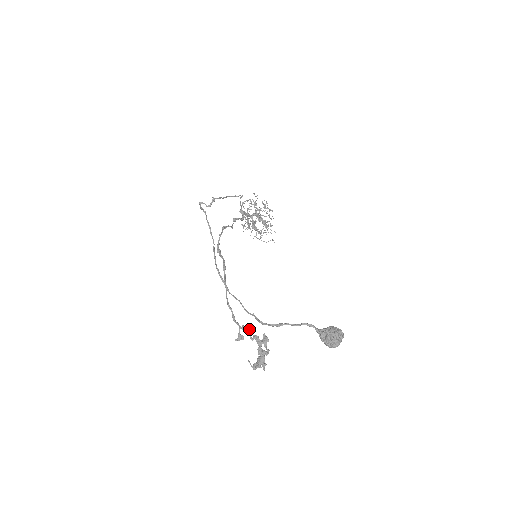
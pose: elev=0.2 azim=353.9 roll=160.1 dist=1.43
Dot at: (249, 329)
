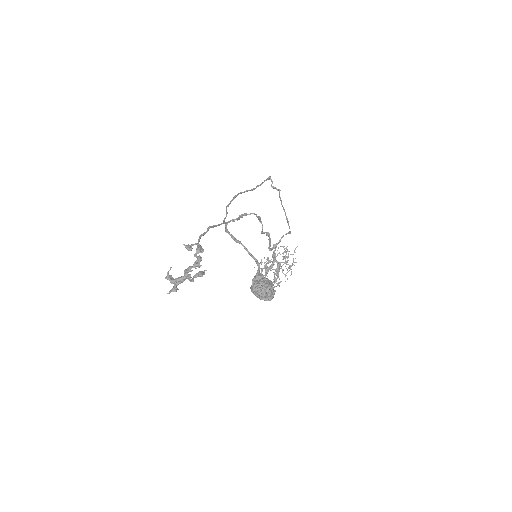
Dot at: (202, 250)
